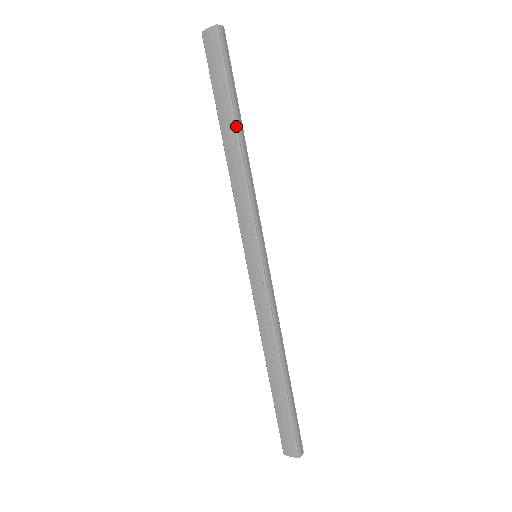
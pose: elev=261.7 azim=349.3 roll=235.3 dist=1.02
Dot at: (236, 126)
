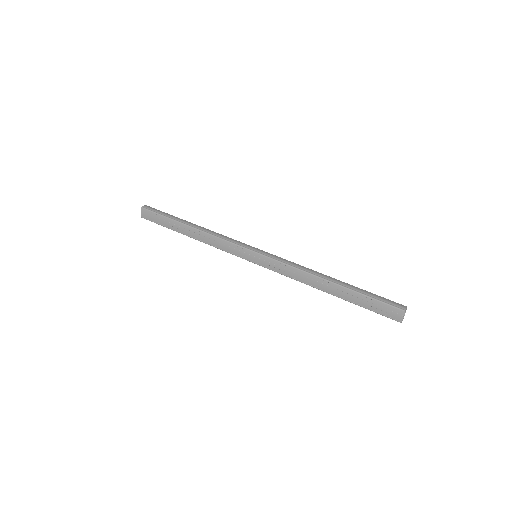
Dot at: (185, 224)
